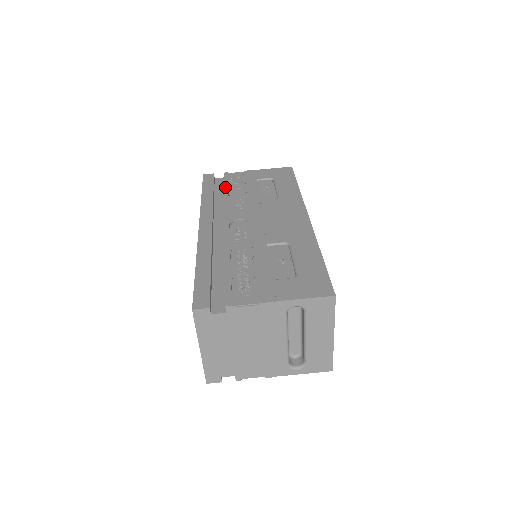
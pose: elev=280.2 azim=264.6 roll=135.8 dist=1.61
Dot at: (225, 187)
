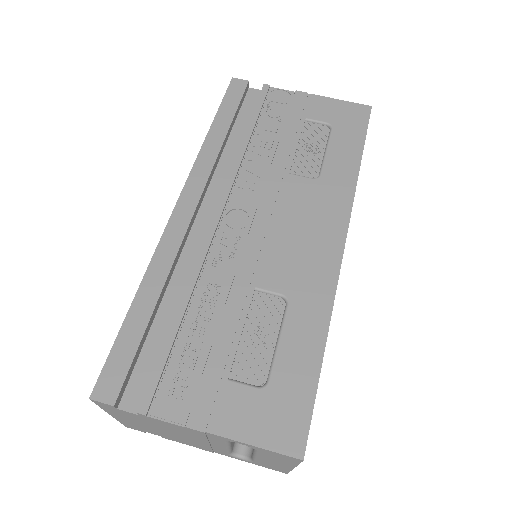
Dot at: (251, 121)
